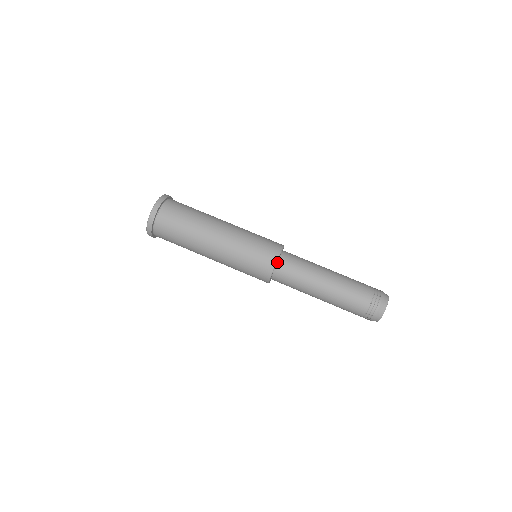
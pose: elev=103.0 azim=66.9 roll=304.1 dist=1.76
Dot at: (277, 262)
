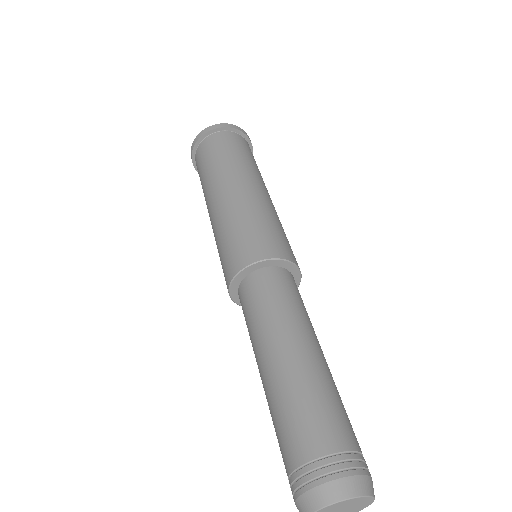
Dot at: (257, 269)
